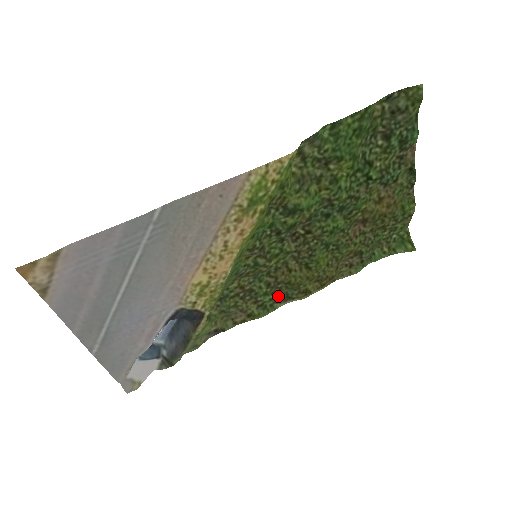
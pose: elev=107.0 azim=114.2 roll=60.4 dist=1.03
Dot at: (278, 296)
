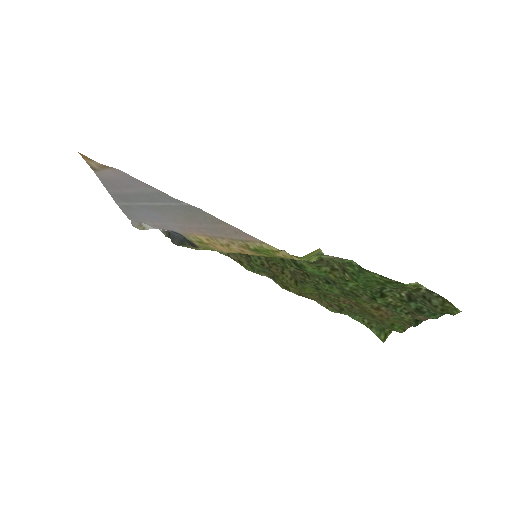
Dot at: (267, 272)
